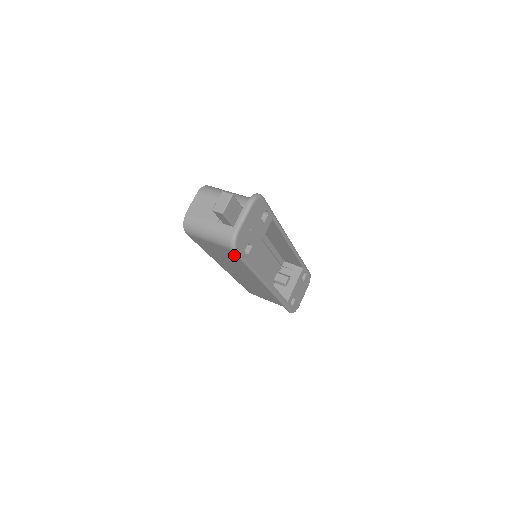
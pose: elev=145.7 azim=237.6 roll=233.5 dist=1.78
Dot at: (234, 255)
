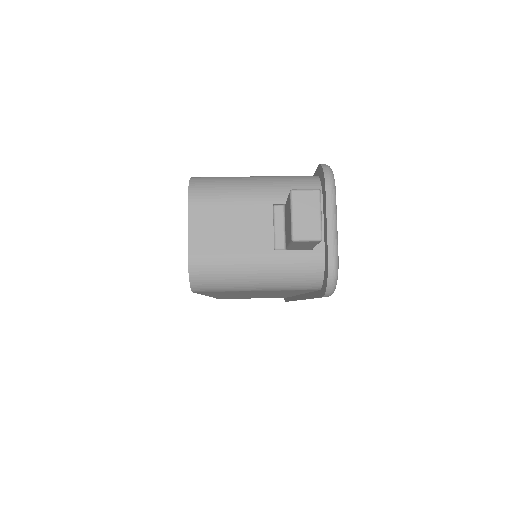
Dot at: (297, 291)
